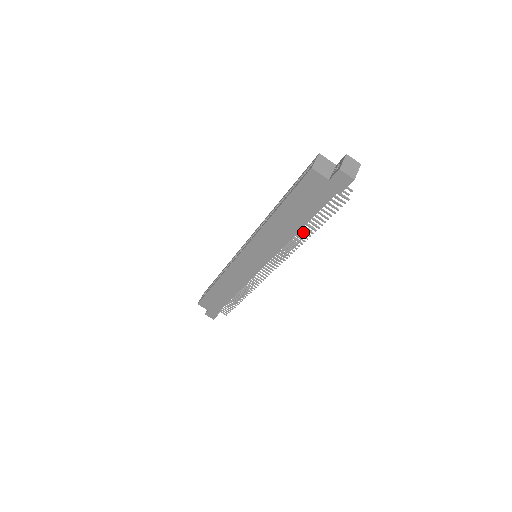
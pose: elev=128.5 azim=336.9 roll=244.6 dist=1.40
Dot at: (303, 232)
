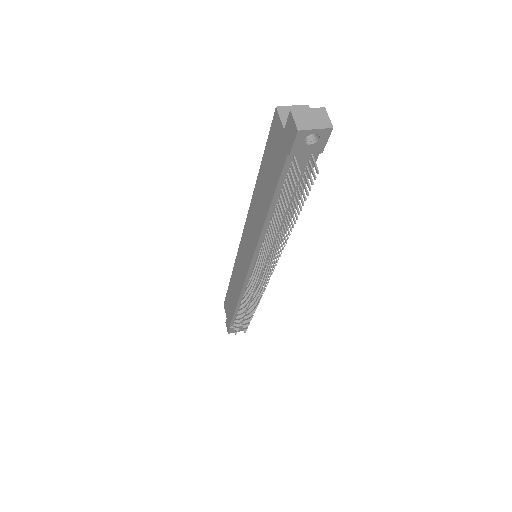
Dot at: (273, 223)
